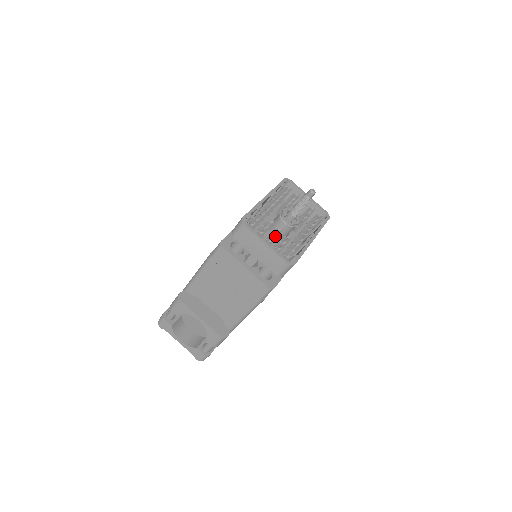
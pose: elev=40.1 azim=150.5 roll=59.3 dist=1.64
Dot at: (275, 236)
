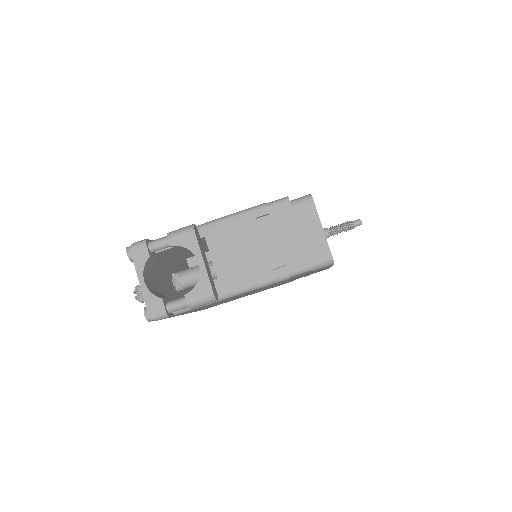
Dot at: occluded
